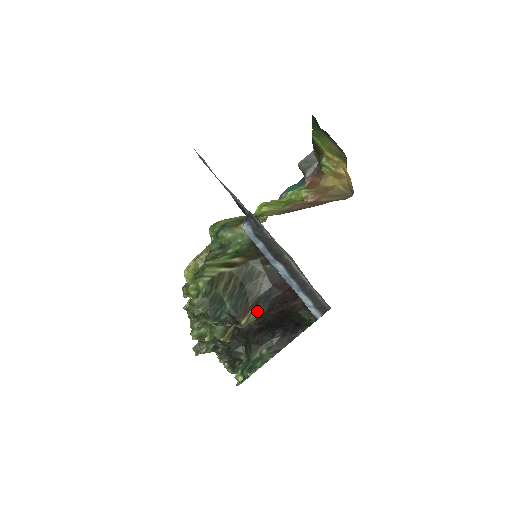
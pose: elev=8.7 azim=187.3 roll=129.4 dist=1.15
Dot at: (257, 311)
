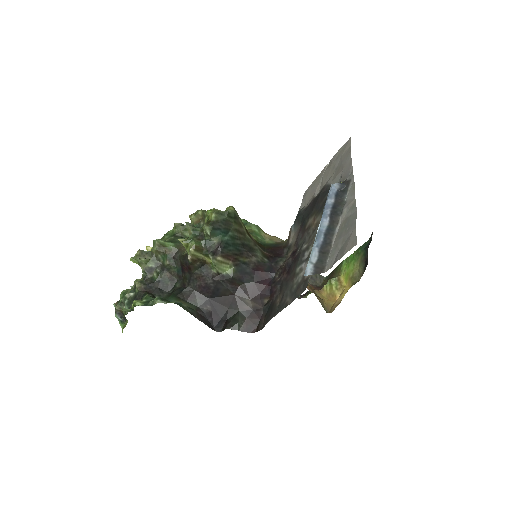
Dot at: (228, 269)
